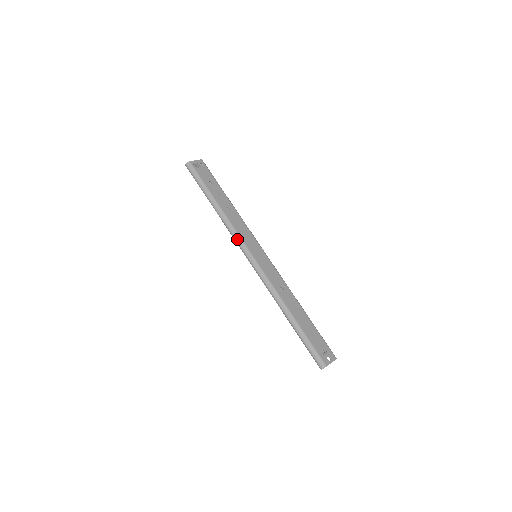
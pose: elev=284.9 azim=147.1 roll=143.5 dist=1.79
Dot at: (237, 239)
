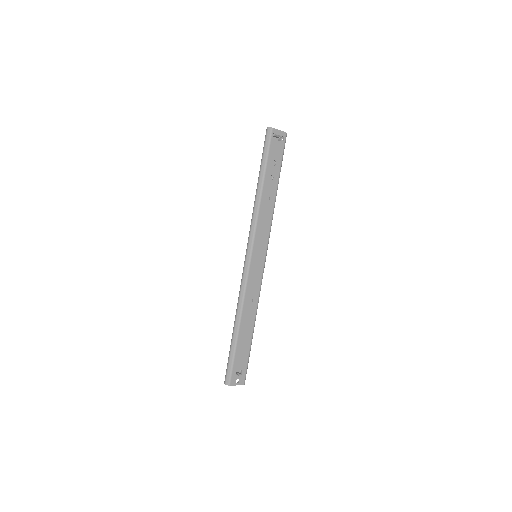
Dot at: (251, 231)
